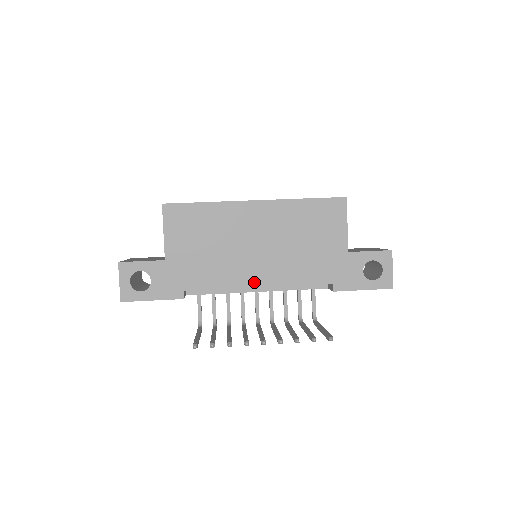
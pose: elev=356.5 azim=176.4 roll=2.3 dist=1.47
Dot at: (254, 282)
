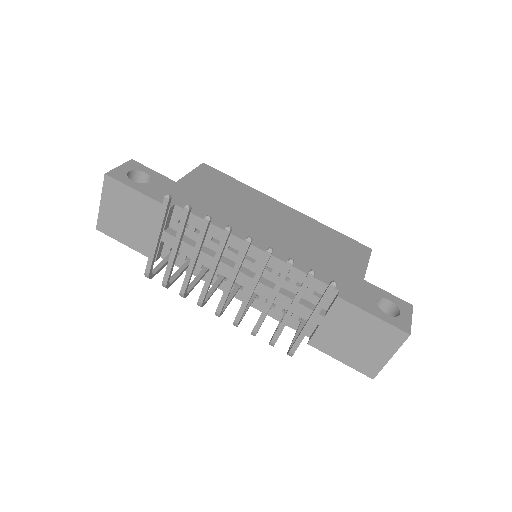
Dot at: (253, 241)
